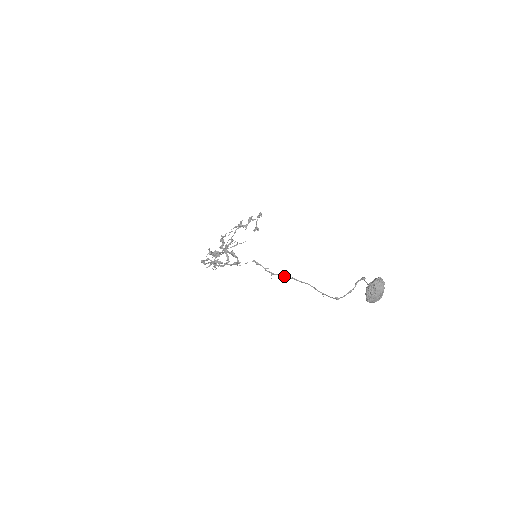
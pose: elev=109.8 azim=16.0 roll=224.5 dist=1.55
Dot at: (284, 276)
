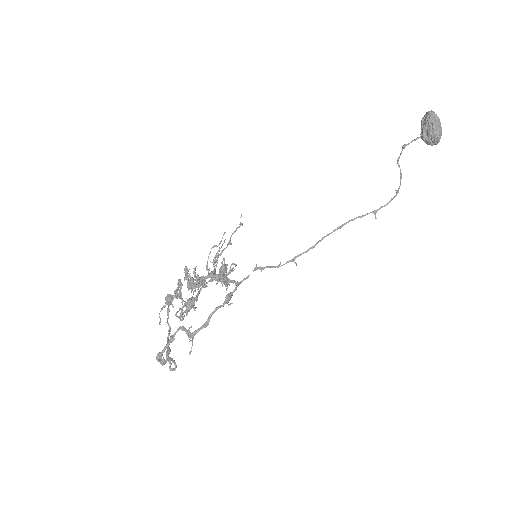
Dot at: (310, 248)
